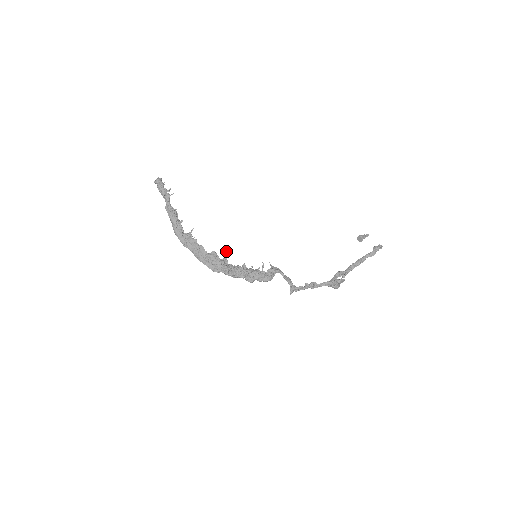
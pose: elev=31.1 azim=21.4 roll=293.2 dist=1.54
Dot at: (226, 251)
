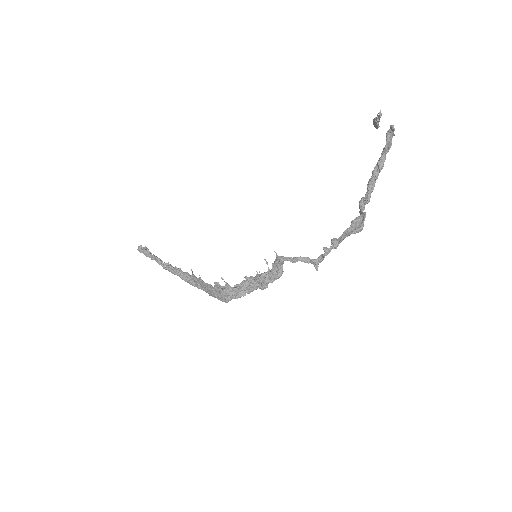
Dot at: (221, 277)
